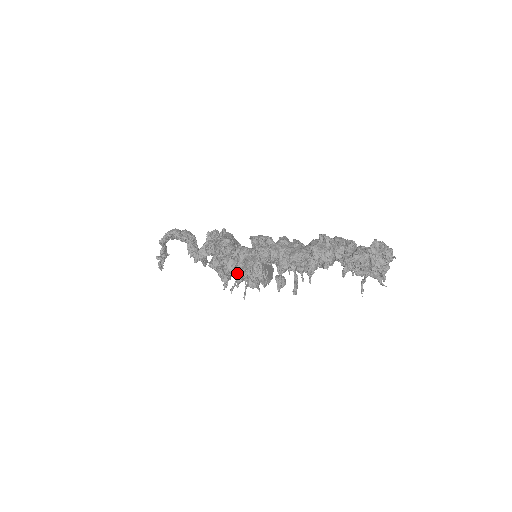
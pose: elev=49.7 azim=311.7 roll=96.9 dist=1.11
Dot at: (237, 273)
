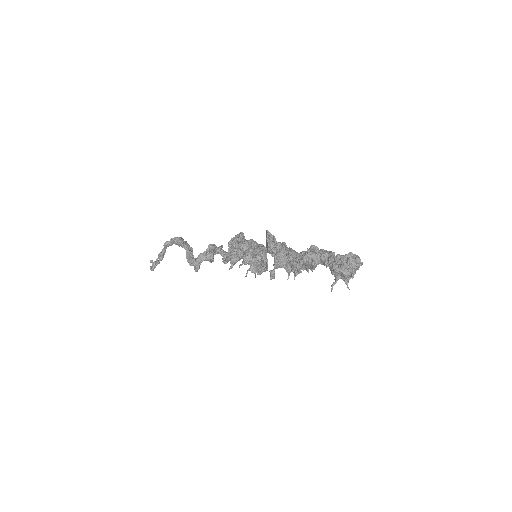
Dot at: (246, 256)
